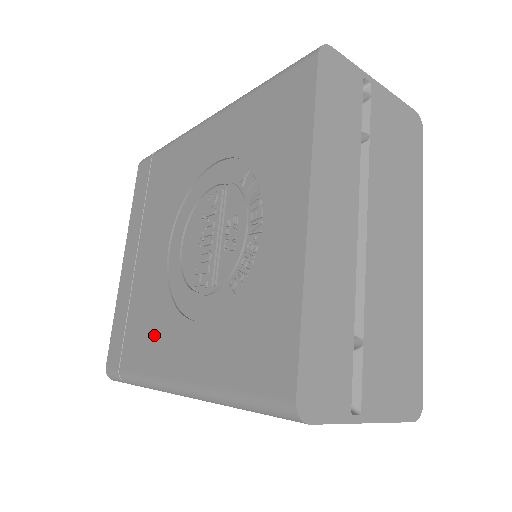
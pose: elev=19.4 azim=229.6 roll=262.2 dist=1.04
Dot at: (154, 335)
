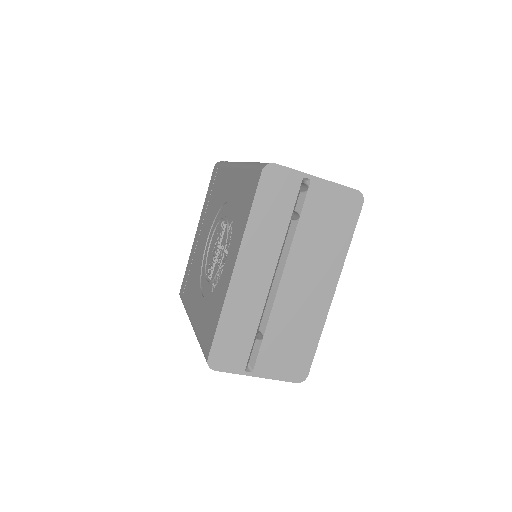
Dot at: (193, 289)
